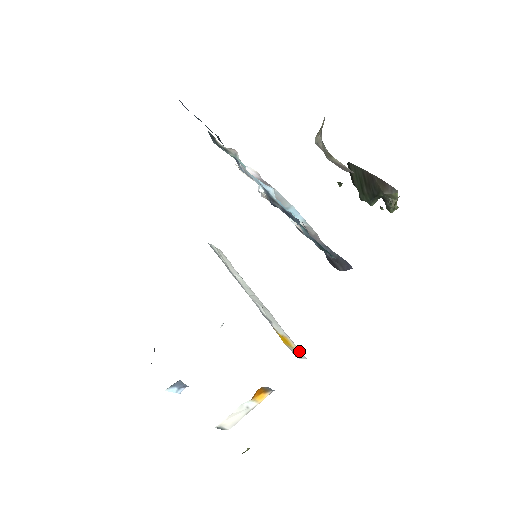
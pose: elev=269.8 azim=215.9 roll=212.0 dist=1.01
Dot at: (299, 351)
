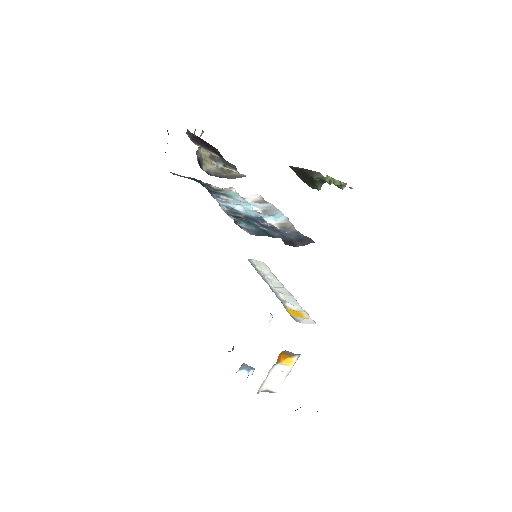
Dot at: (310, 320)
